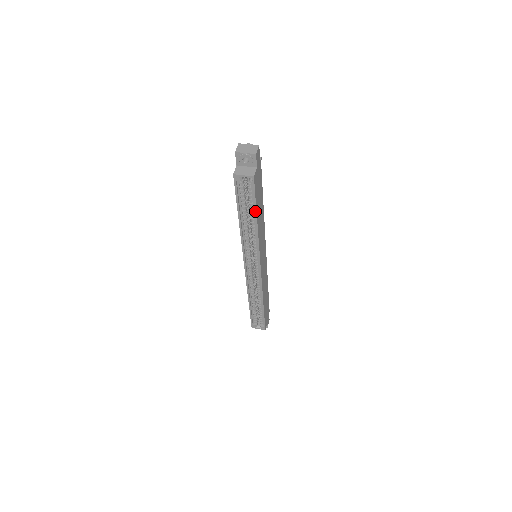
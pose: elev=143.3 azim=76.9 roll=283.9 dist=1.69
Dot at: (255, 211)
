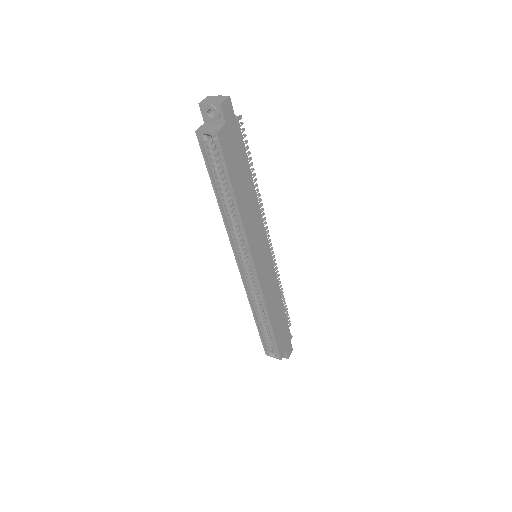
Dot at: (230, 184)
